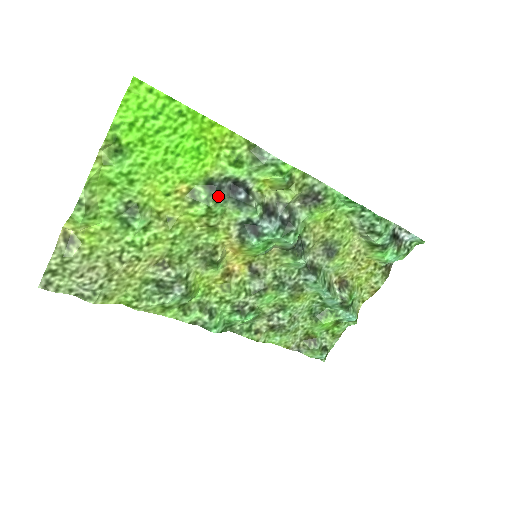
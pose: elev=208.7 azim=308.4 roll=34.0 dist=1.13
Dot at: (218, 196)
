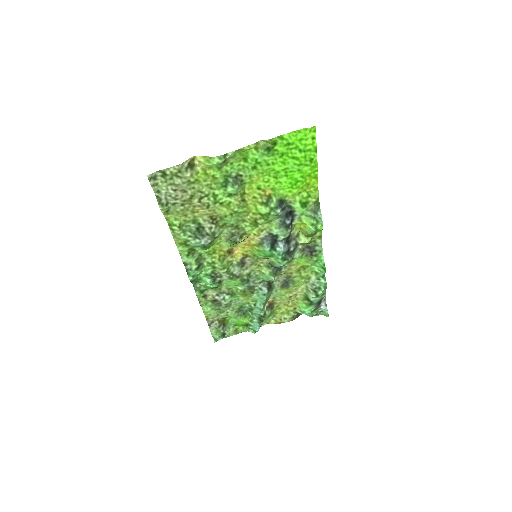
Dot at: (280, 212)
